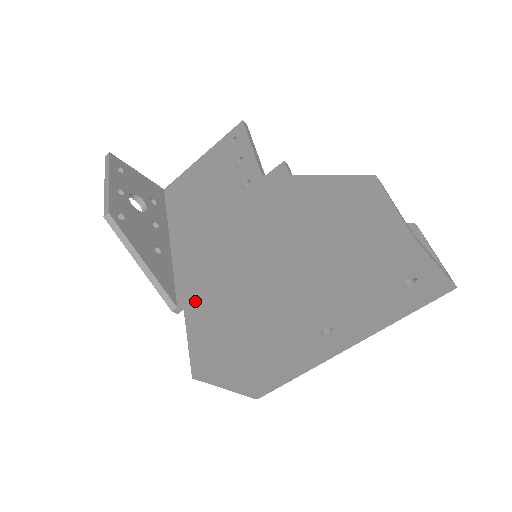
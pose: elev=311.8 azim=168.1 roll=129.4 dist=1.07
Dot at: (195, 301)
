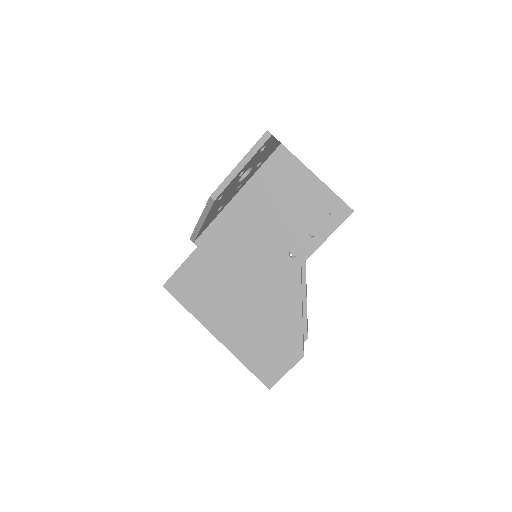
Dot at: (202, 258)
